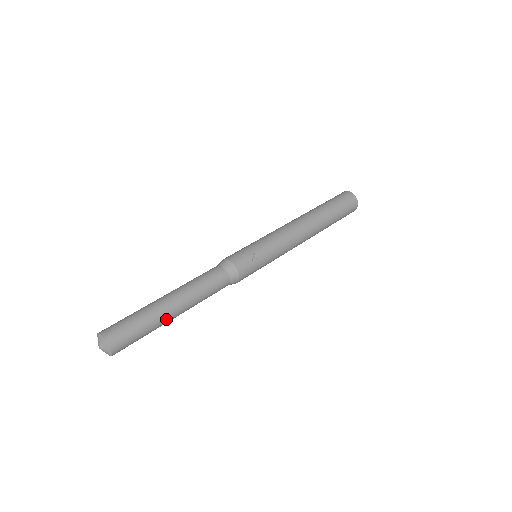
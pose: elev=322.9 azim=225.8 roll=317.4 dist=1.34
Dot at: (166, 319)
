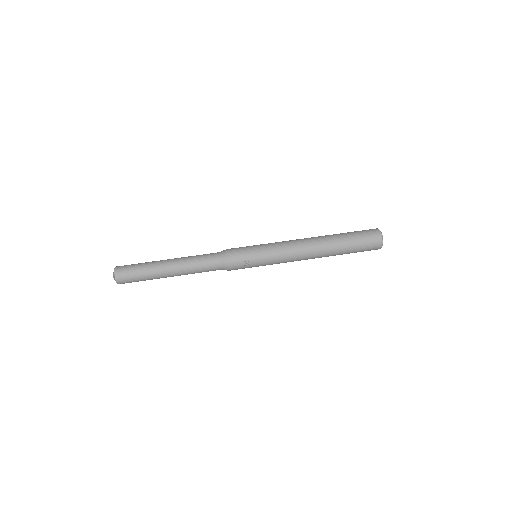
Dot at: occluded
